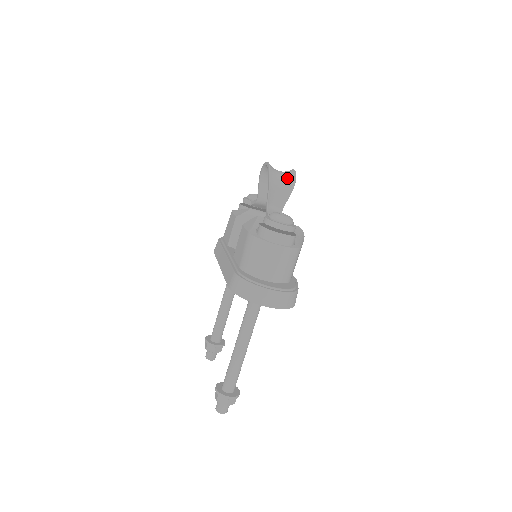
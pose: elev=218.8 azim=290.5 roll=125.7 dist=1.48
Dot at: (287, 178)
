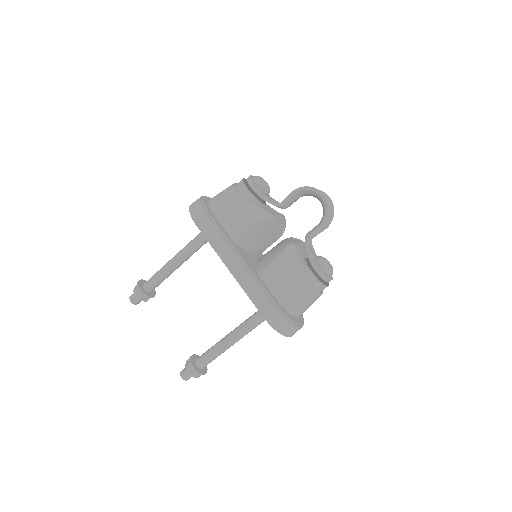
Dot at: (329, 213)
